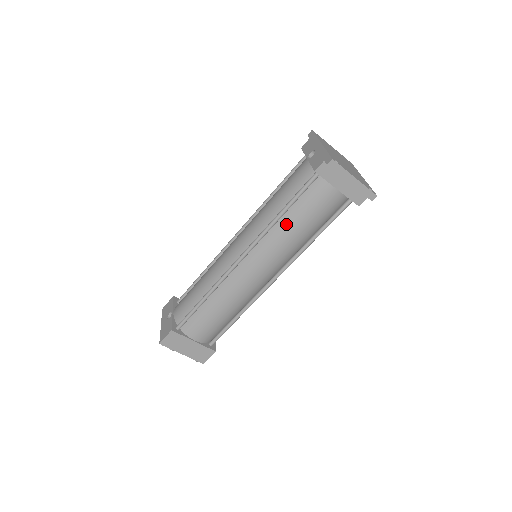
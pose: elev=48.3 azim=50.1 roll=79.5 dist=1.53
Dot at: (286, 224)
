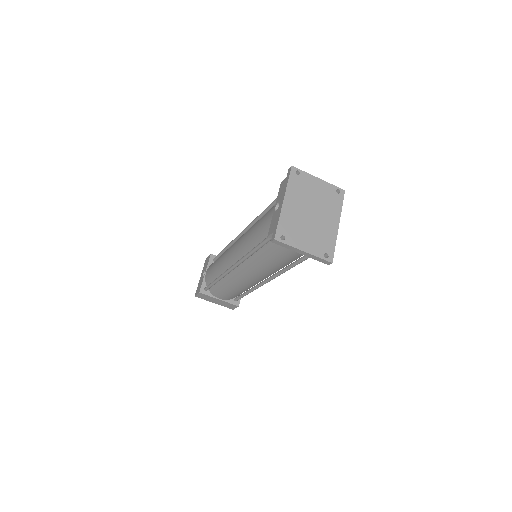
Dot at: (260, 257)
